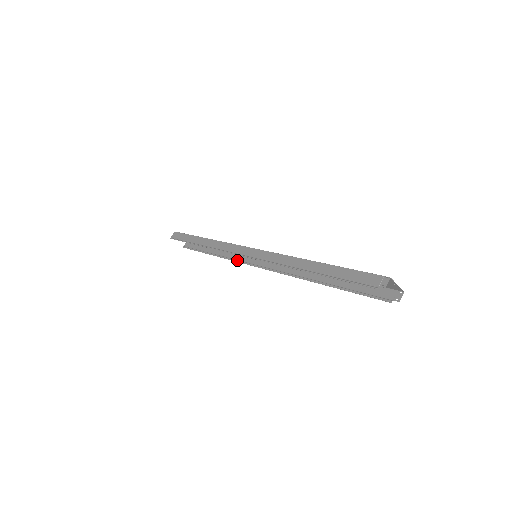
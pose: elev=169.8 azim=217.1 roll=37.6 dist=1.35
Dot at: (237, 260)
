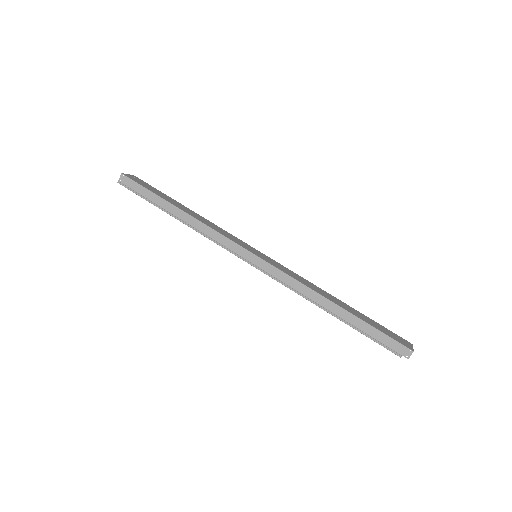
Dot at: occluded
